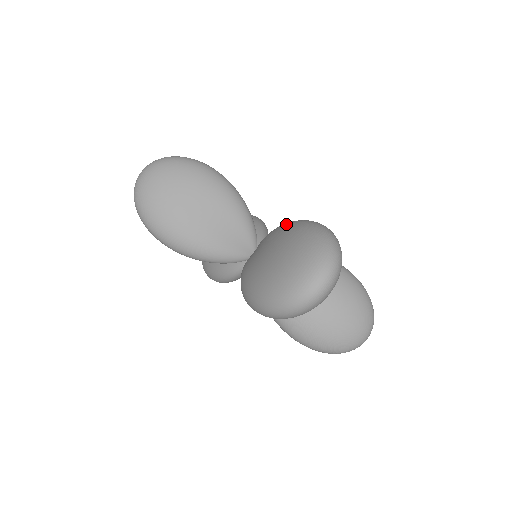
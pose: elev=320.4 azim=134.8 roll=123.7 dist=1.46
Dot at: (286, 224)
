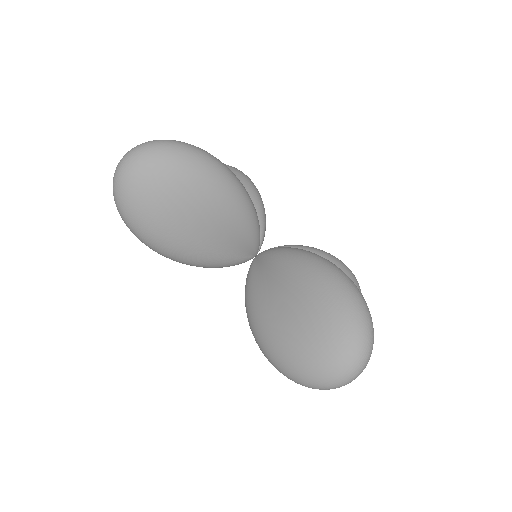
Dot at: (309, 267)
